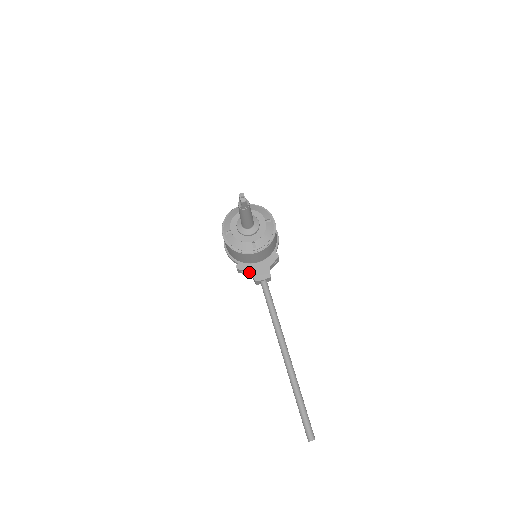
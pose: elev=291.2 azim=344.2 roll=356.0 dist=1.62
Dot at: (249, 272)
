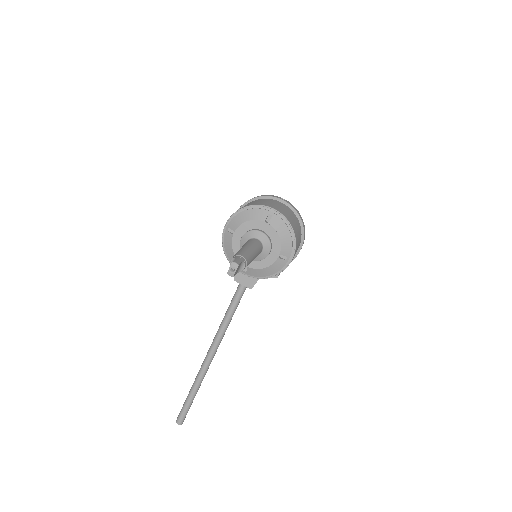
Dot at: occluded
